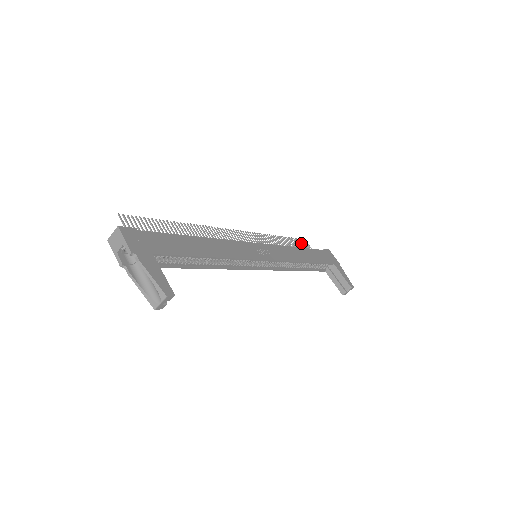
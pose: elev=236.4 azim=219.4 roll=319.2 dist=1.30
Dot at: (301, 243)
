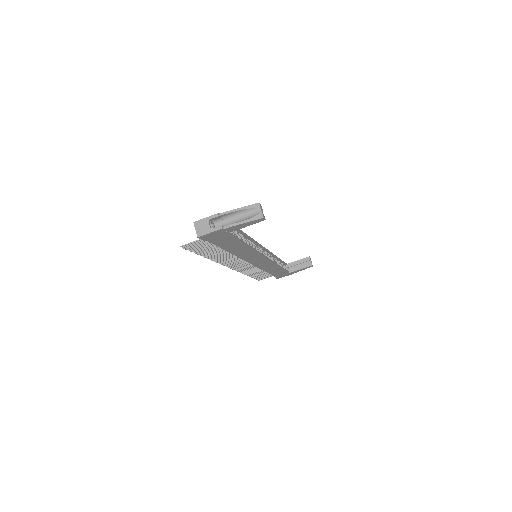
Dot at: (260, 278)
